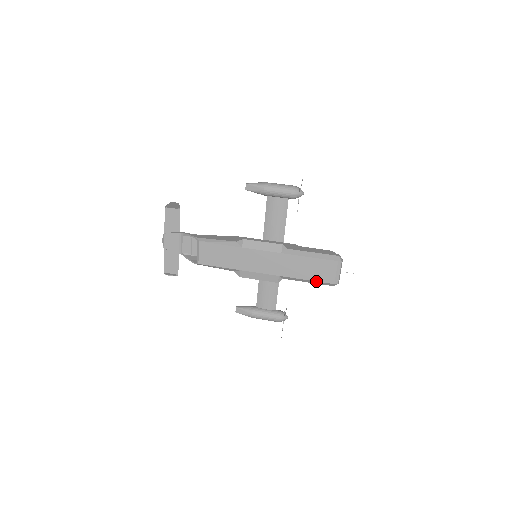
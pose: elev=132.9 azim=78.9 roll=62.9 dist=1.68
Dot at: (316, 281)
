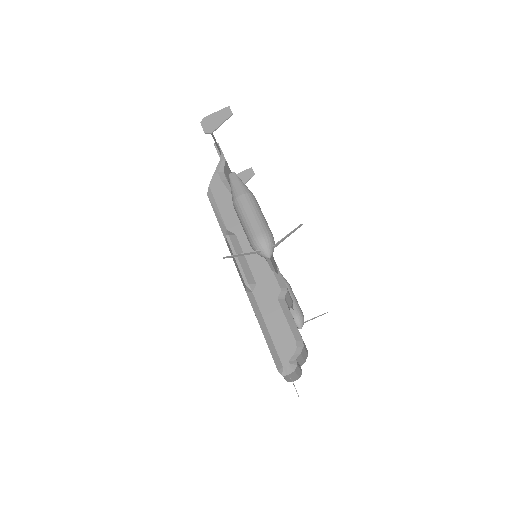
Dot at: occluded
